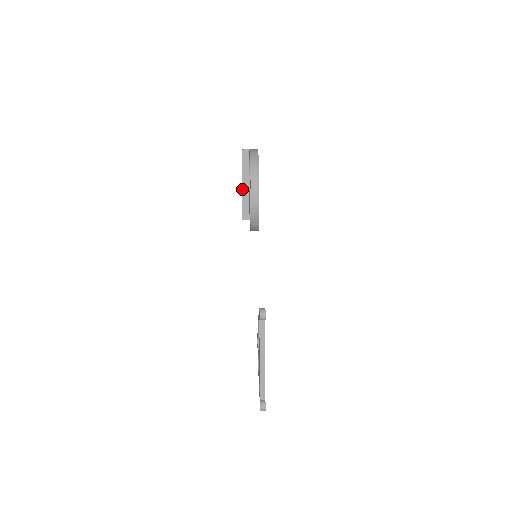
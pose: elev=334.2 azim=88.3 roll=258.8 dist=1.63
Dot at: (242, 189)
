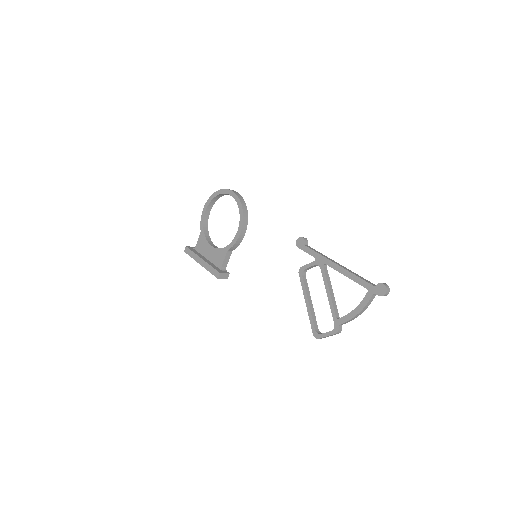
Dot at: (204, 260)
